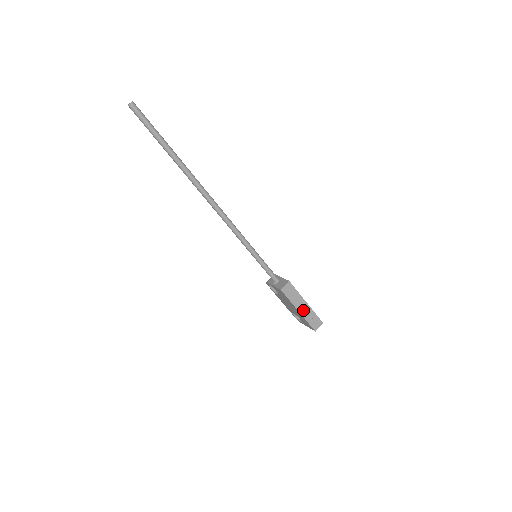
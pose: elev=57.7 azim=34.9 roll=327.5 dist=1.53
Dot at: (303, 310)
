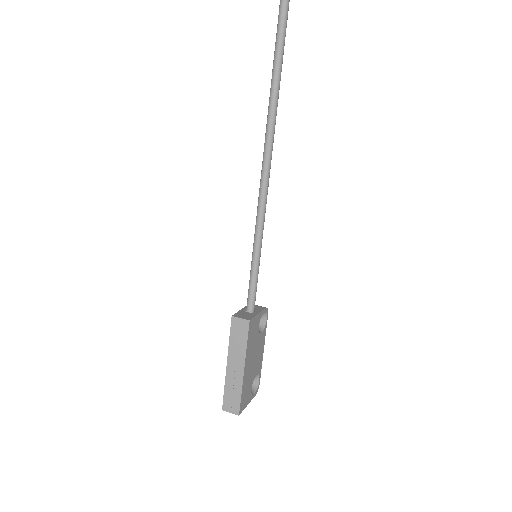
Dot at: (233, 370)
